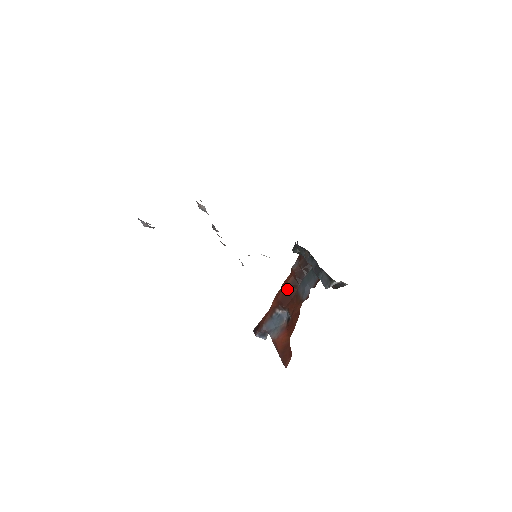
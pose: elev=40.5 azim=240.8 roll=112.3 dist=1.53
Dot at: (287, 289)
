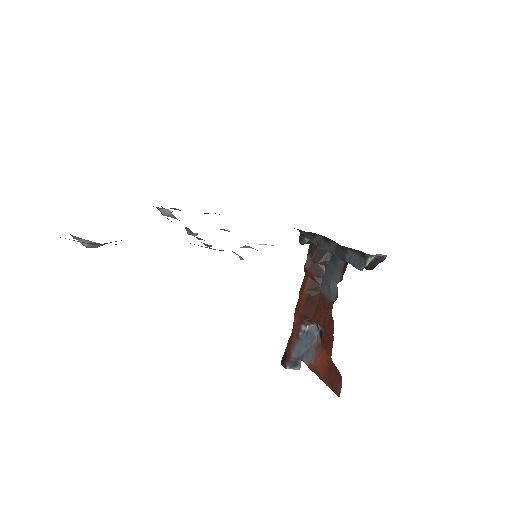
Dot at: (307, 296)
